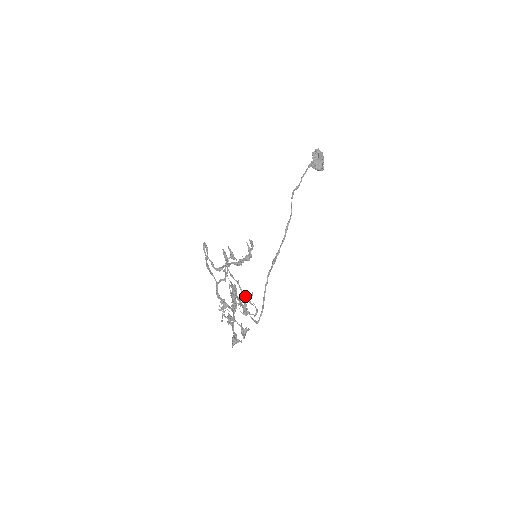
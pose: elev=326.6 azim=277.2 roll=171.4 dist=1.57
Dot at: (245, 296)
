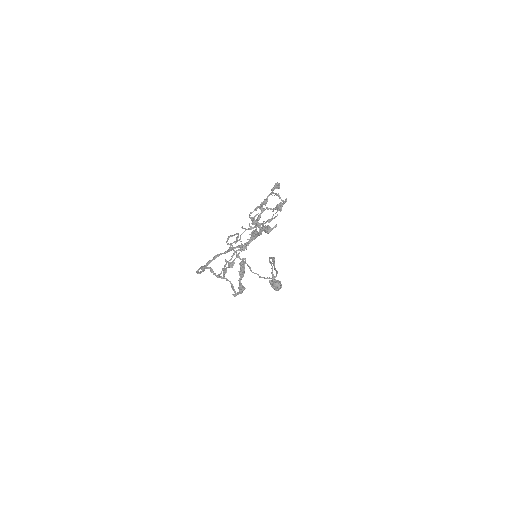
Dot at: (265, 222)
